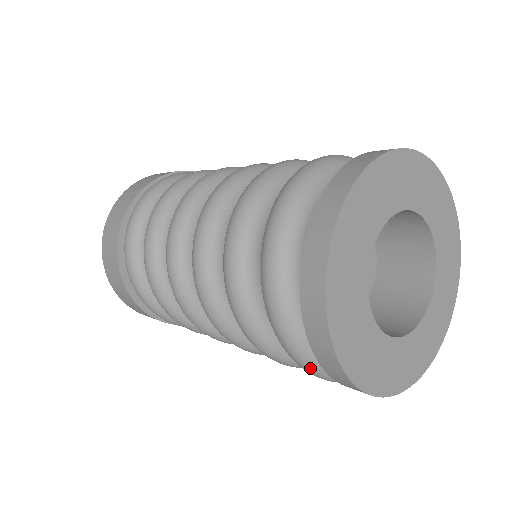
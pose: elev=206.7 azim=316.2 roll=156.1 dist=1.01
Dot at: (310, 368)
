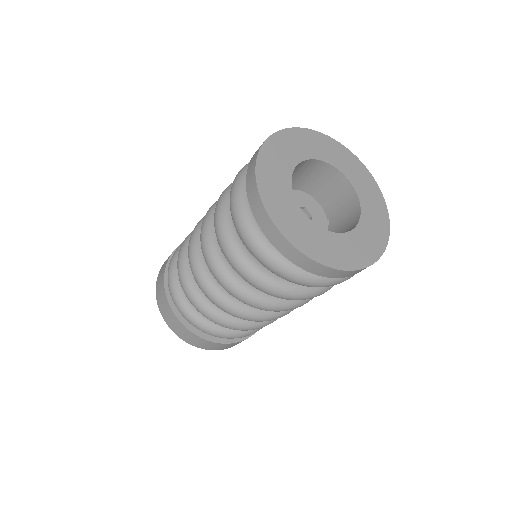
Dot at: (307, 281)
